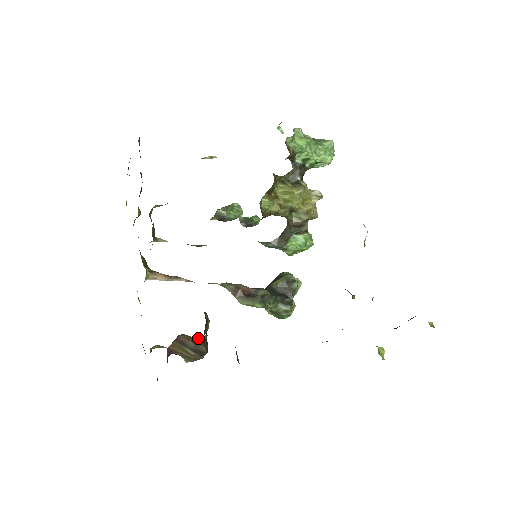
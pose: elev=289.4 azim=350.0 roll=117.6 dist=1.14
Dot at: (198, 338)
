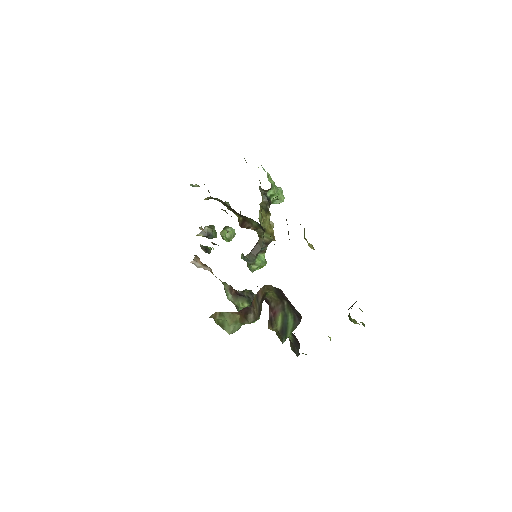
Dot at: (264, 296)
